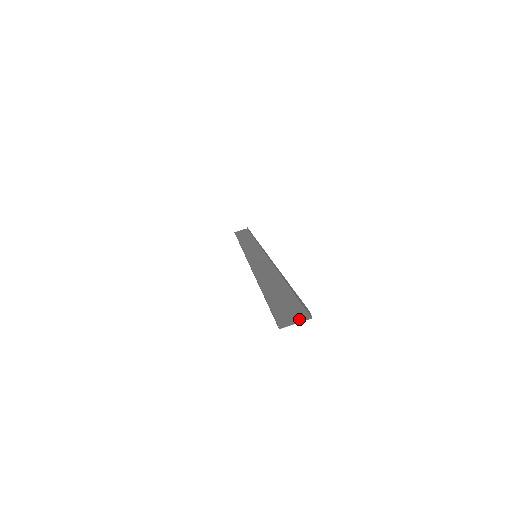
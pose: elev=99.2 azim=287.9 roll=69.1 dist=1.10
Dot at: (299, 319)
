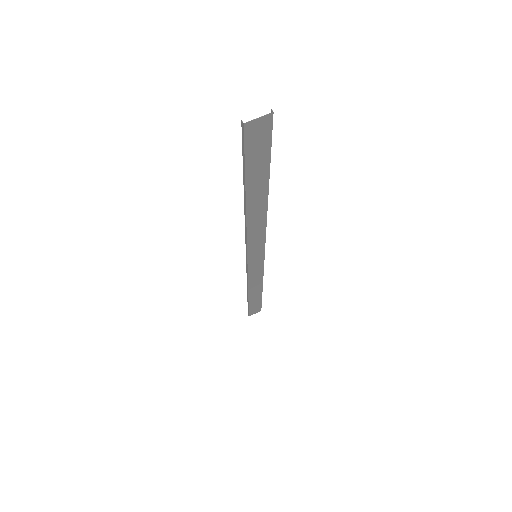
Dot at: (263, 120)
